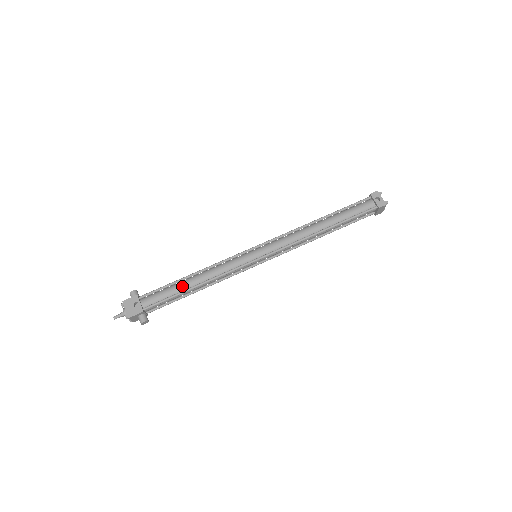
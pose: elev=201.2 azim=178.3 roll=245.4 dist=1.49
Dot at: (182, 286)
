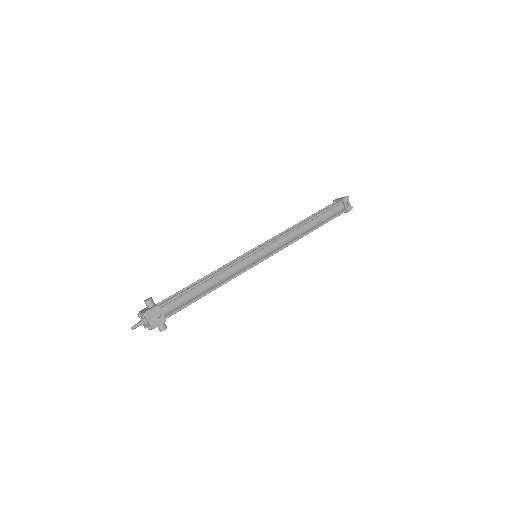
Dot at: (198, 292)
